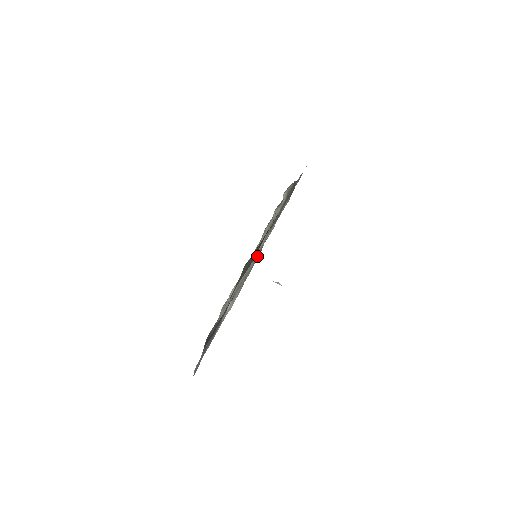
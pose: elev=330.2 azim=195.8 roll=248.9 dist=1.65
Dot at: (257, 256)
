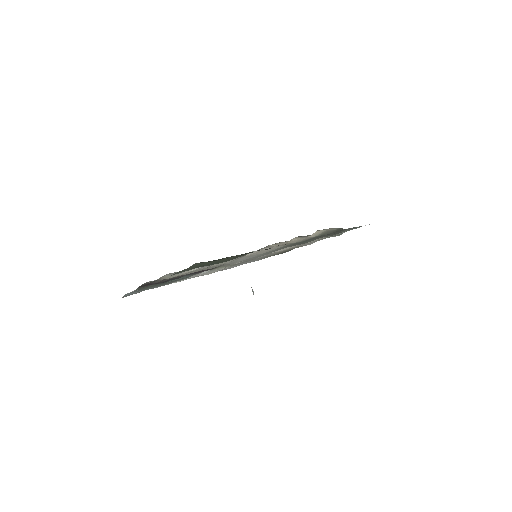
Dot at: occluded
